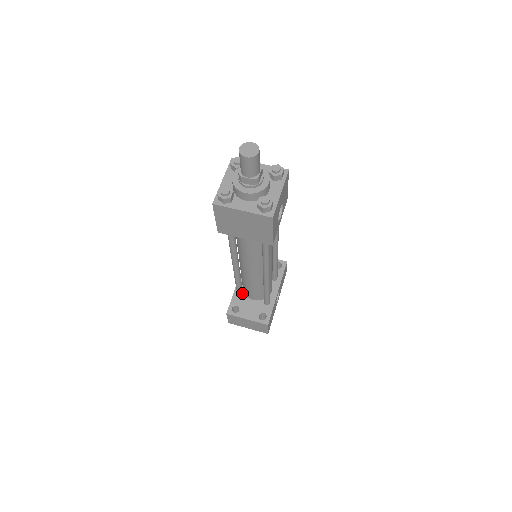
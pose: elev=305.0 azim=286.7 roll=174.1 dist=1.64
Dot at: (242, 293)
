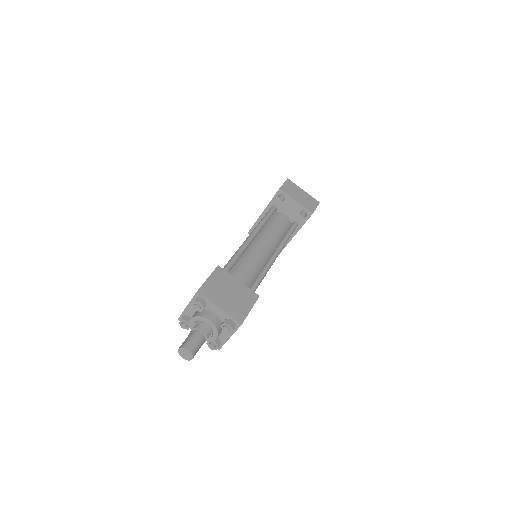
Dot at: occluded
